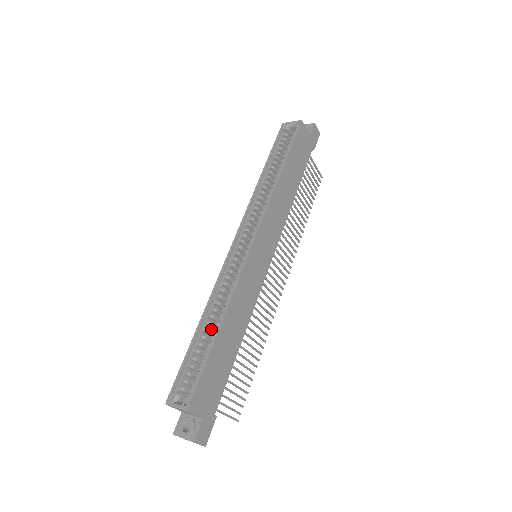
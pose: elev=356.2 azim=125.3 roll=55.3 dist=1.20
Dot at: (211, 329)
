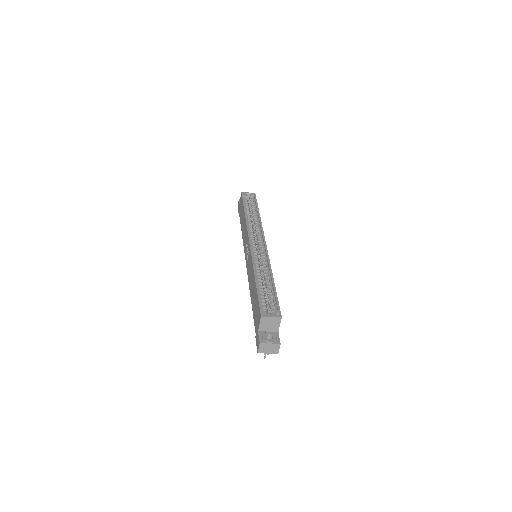
Dot at: occluded
